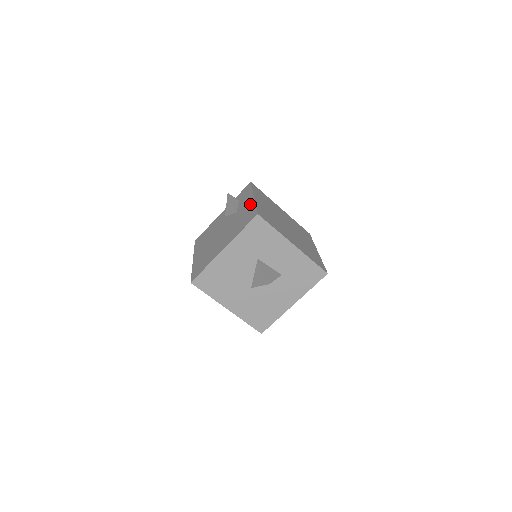
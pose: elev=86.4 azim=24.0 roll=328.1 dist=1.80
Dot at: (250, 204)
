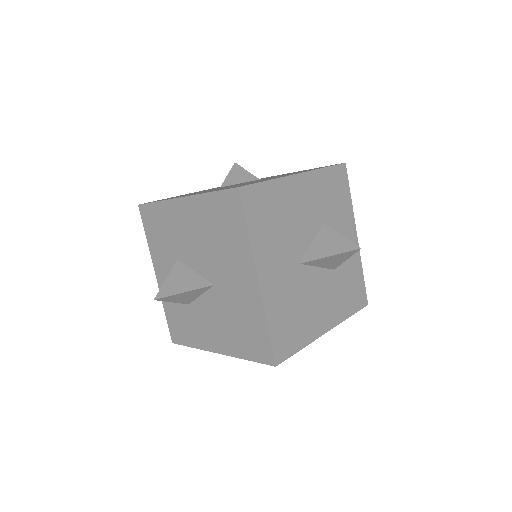
Dot at: occluded
